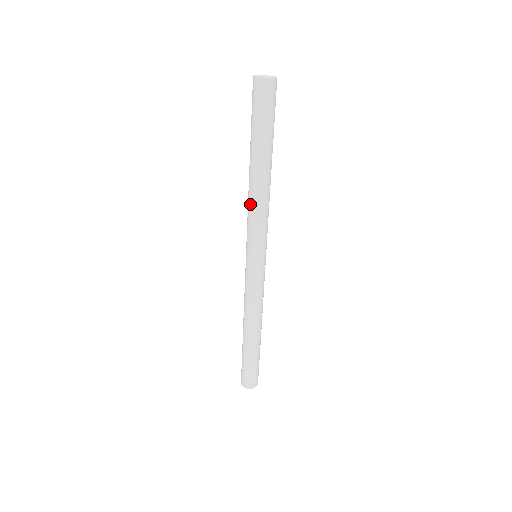
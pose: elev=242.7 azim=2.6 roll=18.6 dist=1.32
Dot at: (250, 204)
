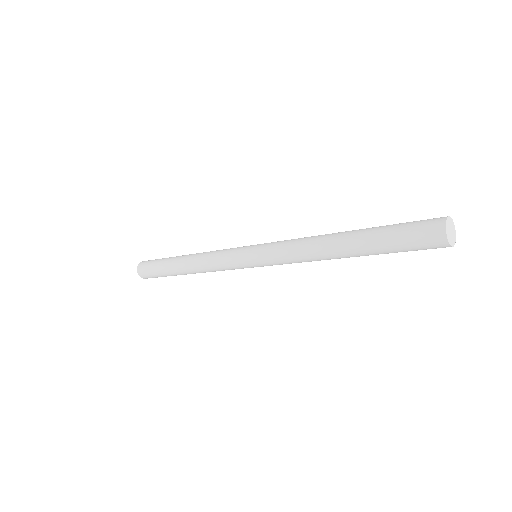
Dot at: (303, 252)
